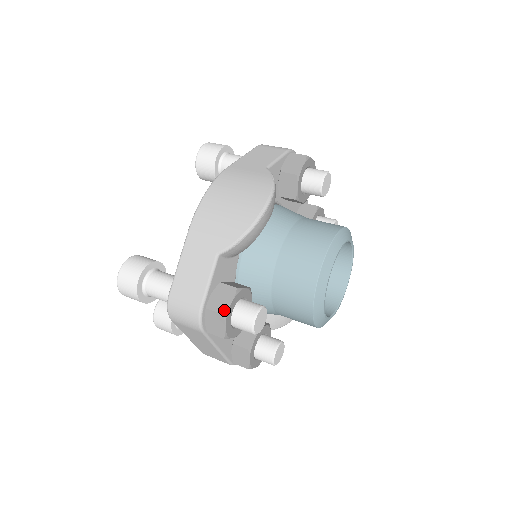
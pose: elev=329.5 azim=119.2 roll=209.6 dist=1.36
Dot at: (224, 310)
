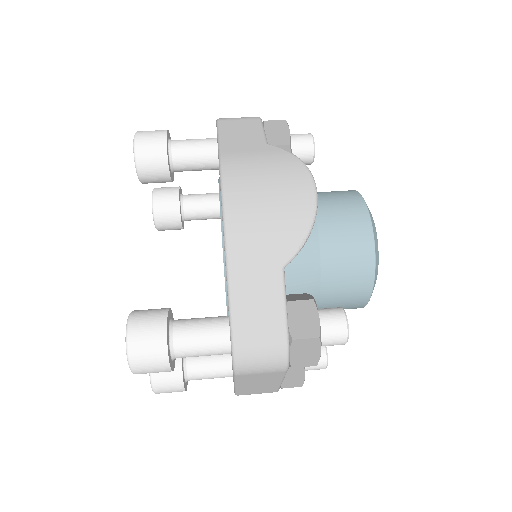
Dot at: (317, 332)
